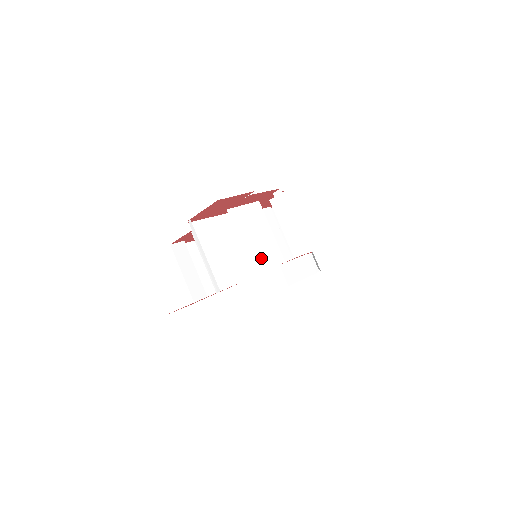
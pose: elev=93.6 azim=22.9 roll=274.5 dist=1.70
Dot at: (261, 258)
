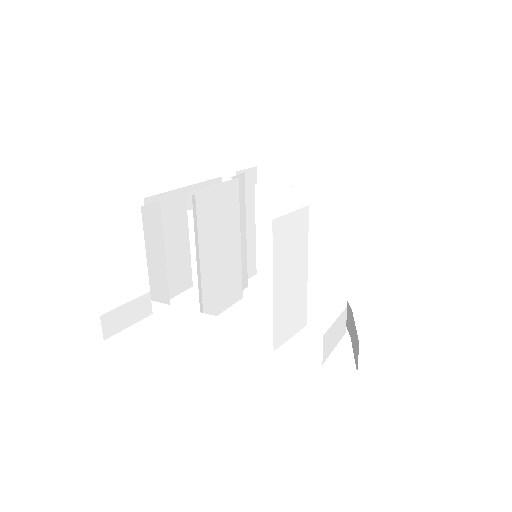
Dot at: (287, 296)
